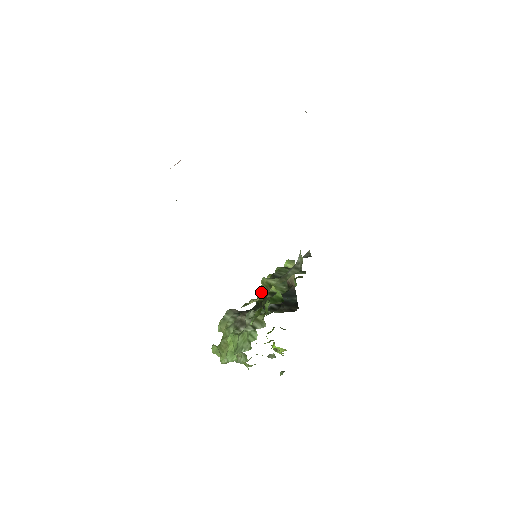
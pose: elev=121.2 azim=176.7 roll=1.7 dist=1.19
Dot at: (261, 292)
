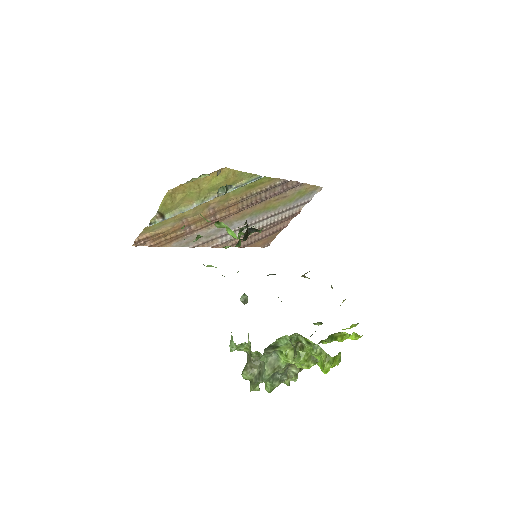
Dot at: occluded
